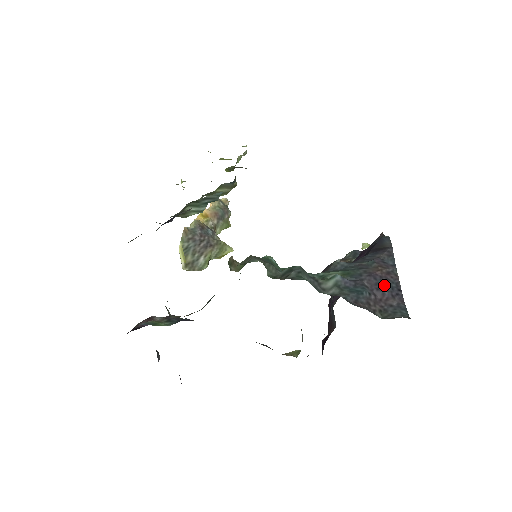
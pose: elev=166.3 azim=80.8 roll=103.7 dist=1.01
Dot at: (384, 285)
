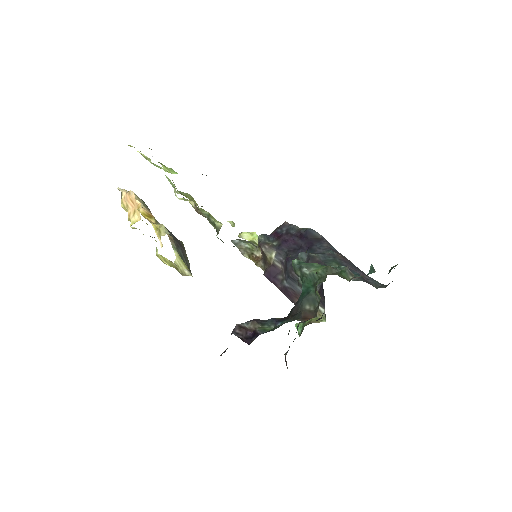
Dot at: (354, 267)
